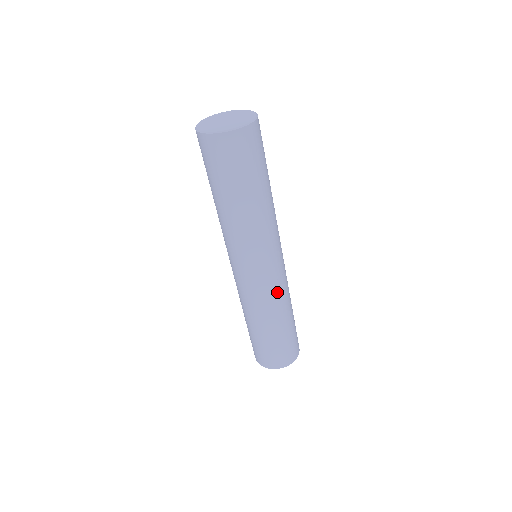
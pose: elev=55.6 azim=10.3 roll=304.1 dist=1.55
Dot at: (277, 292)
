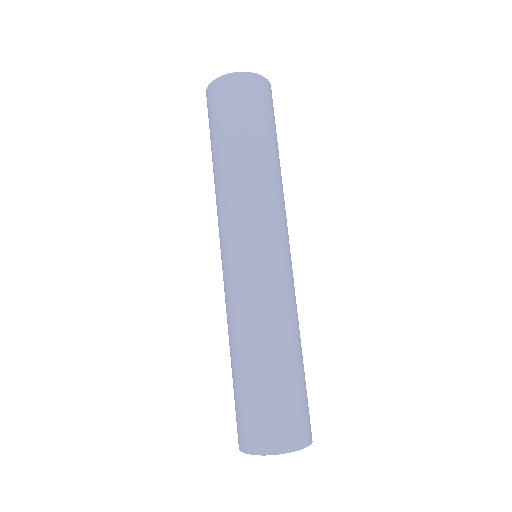
Dot at: (288, 294)
